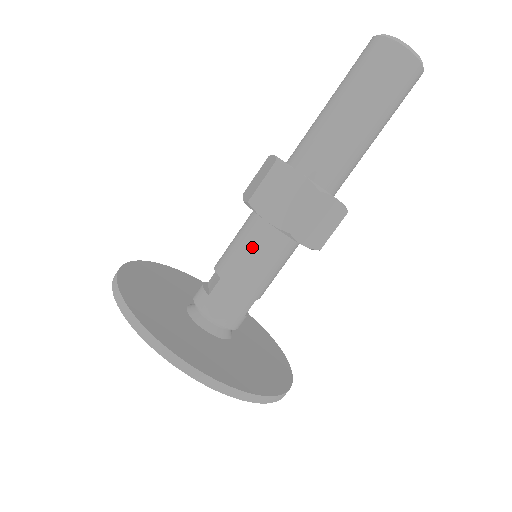
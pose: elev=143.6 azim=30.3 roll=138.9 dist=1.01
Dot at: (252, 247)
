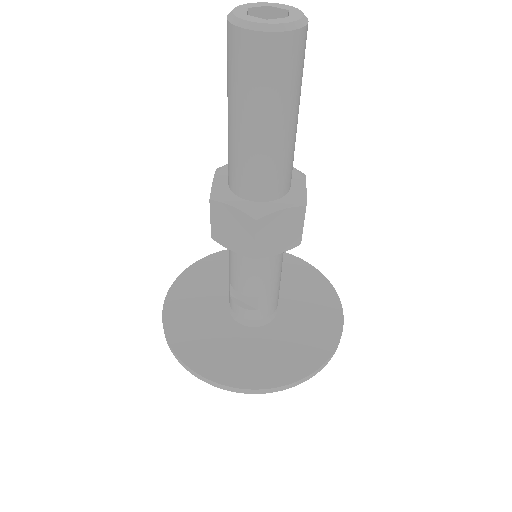
Dot at: (269, 267)
